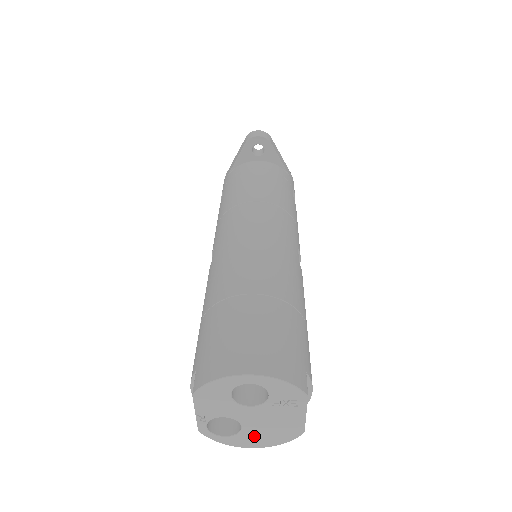
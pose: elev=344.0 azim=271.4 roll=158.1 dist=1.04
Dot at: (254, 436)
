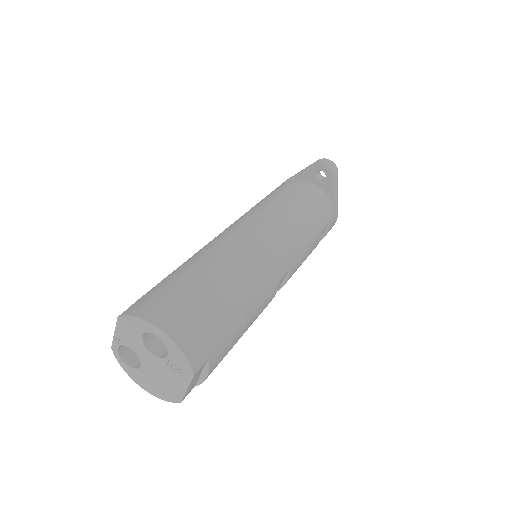
Dot at: (146, 379)
